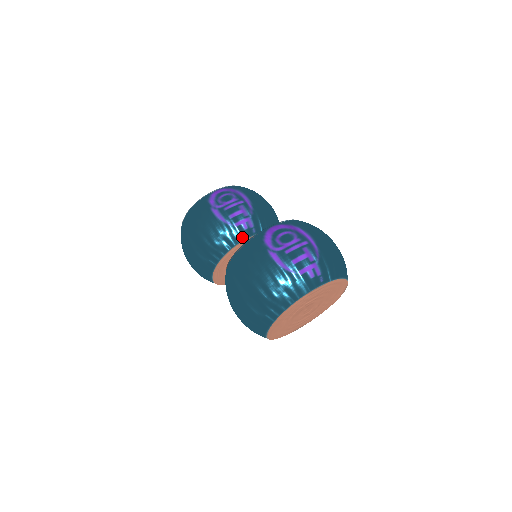
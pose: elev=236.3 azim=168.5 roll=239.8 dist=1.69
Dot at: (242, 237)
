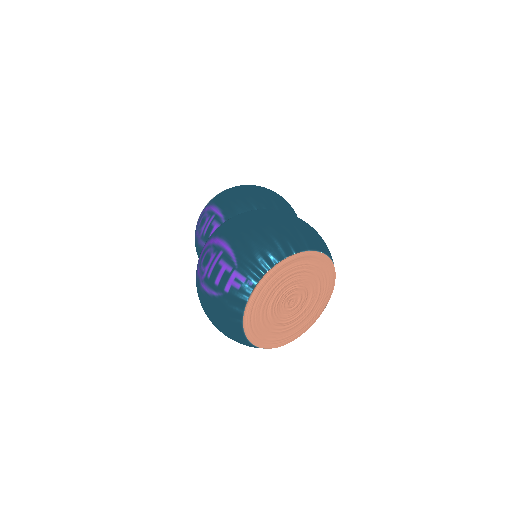
Dot at: occluded
